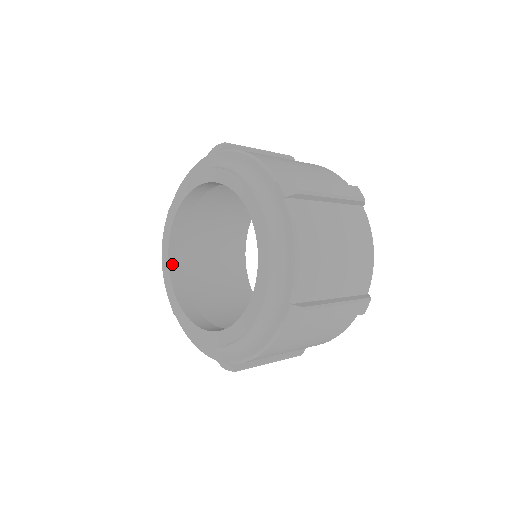
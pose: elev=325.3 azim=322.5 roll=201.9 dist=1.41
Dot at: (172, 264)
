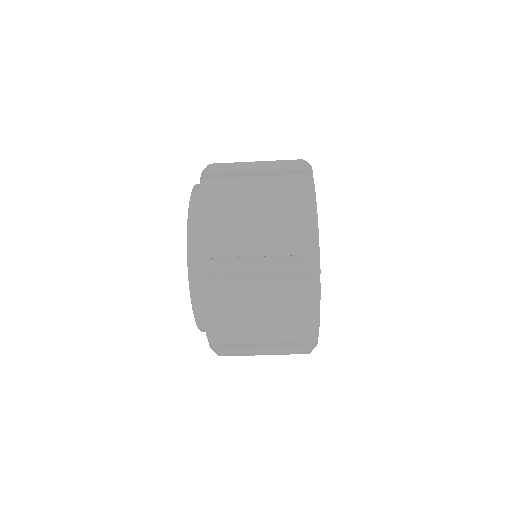
Dot at: occluded
